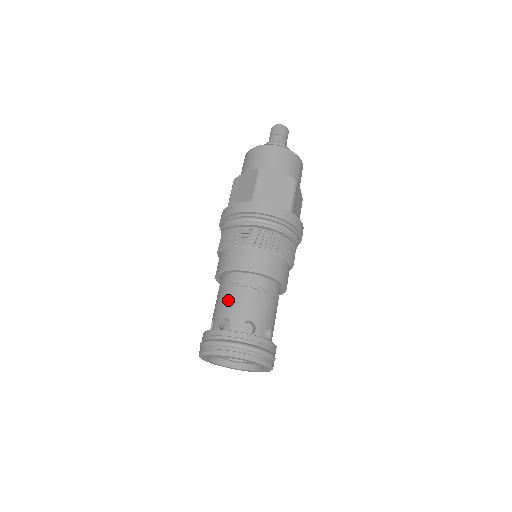
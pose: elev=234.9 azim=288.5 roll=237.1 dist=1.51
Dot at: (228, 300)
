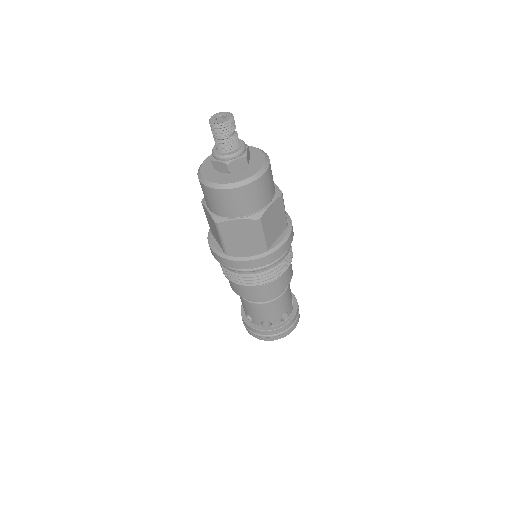
Dot at: (245, 306)
